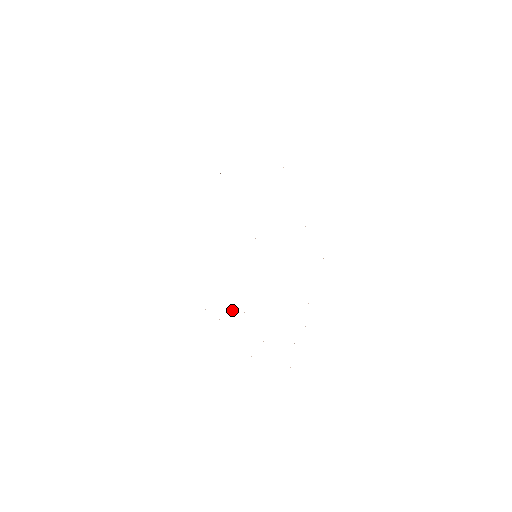
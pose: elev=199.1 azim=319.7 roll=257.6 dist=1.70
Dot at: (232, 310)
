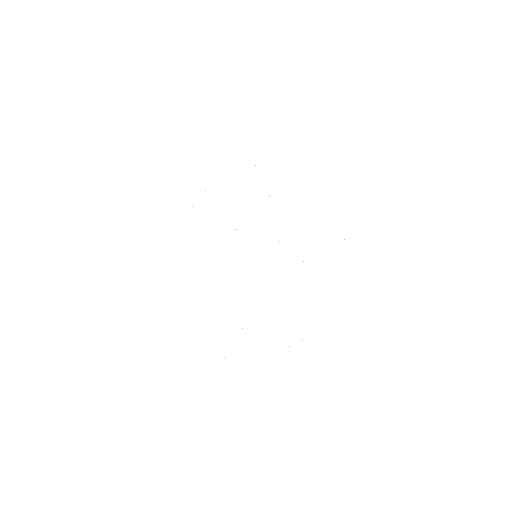
Dot at: occluded
